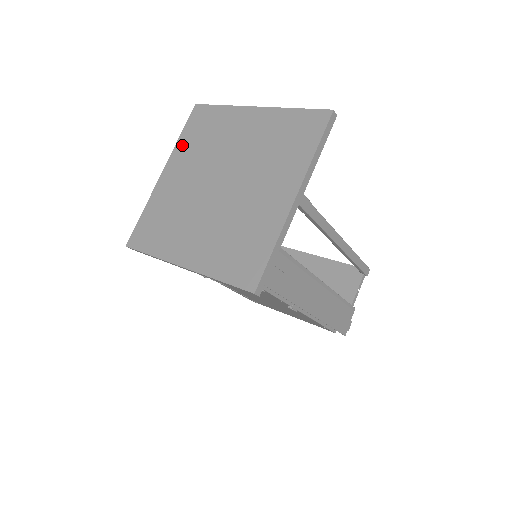
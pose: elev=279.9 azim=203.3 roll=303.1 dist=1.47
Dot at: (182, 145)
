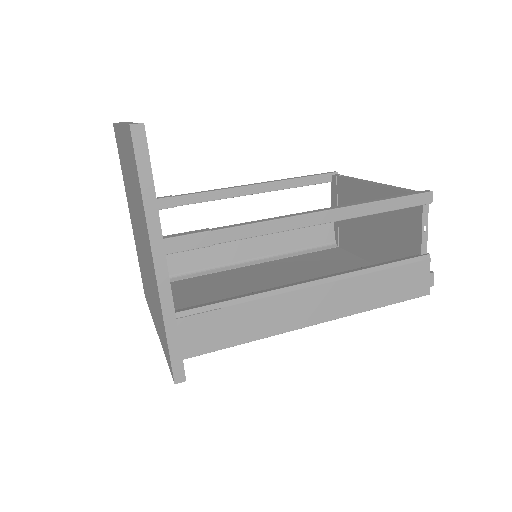
Dot at: (124, 180)
